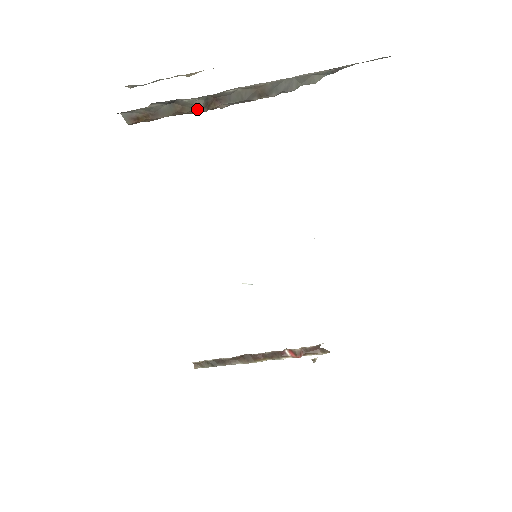
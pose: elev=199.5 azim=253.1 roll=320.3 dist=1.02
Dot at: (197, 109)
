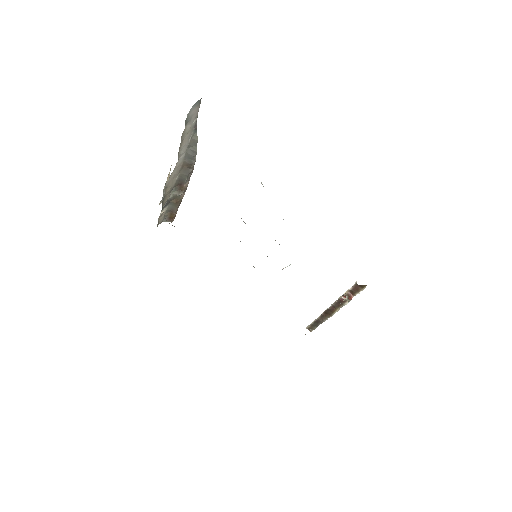
Dot at: occluded
